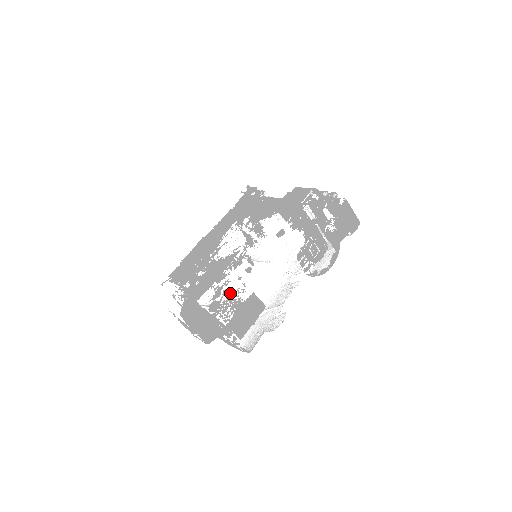
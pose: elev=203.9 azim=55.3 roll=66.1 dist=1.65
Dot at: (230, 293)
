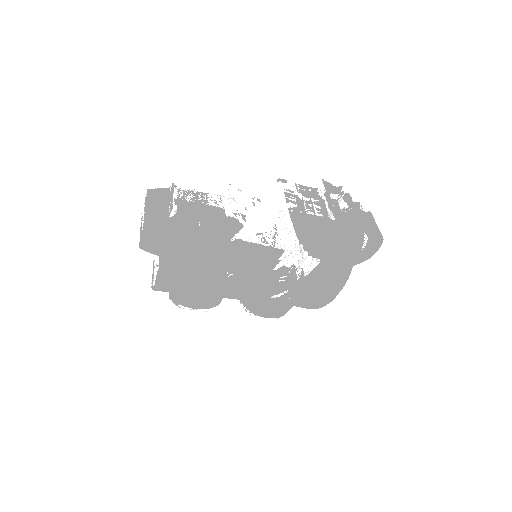
Dot at: (208, 303)
